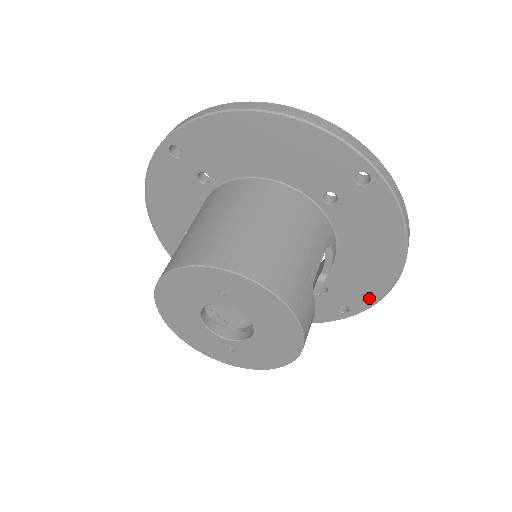
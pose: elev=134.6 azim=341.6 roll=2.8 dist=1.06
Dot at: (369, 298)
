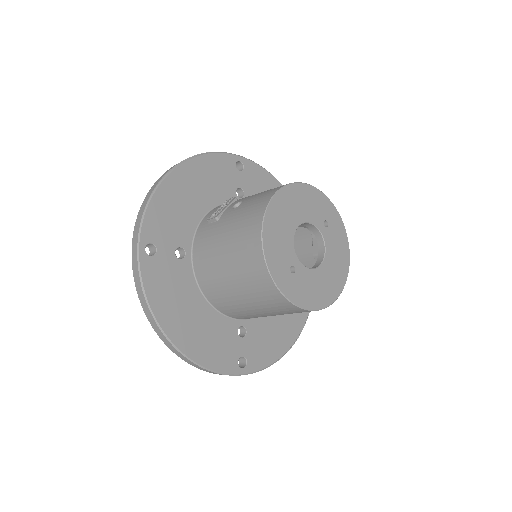
Dot at: (265, 359)
